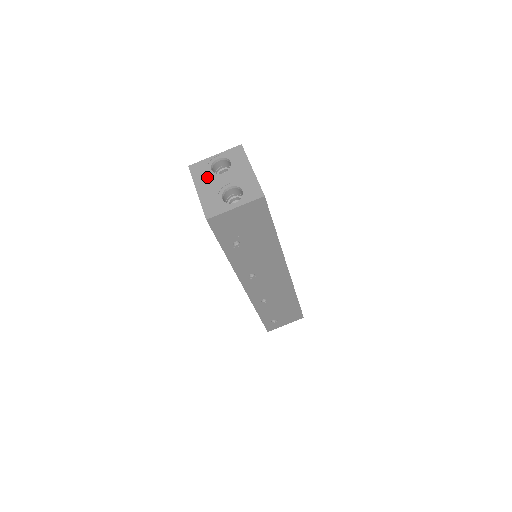
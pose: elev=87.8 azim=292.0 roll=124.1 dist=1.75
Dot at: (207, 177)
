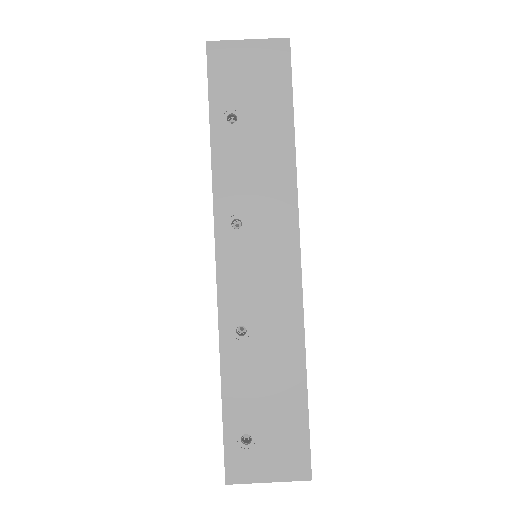
Dot at: occluded
